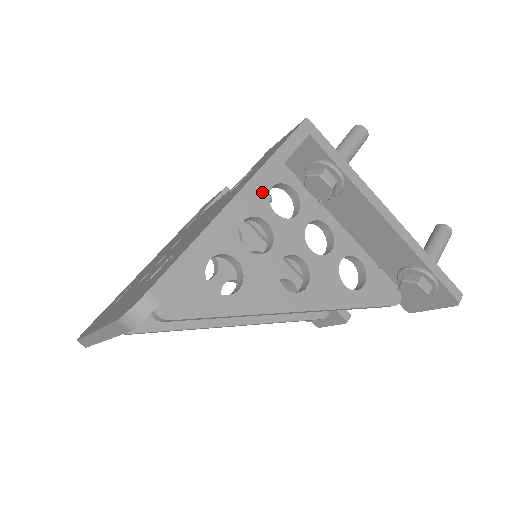
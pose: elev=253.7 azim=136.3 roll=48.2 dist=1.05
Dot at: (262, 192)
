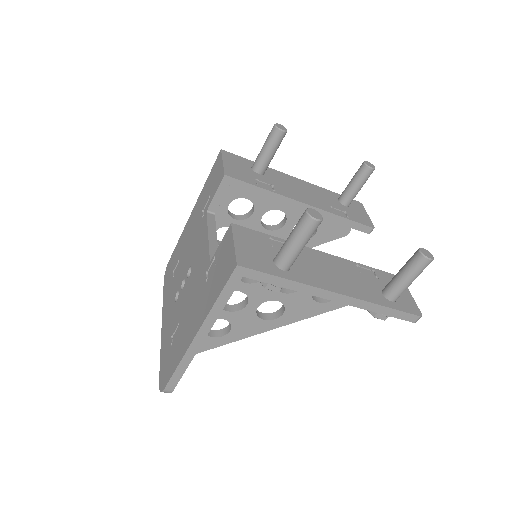
Dot at: occluded
